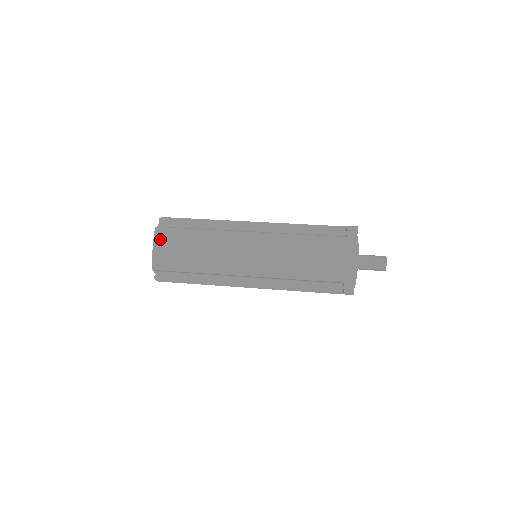
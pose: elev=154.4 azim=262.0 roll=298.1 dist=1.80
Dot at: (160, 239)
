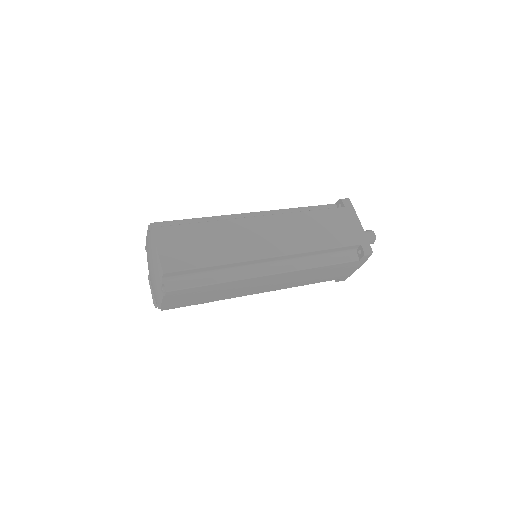
Dot at: (163, 238)
